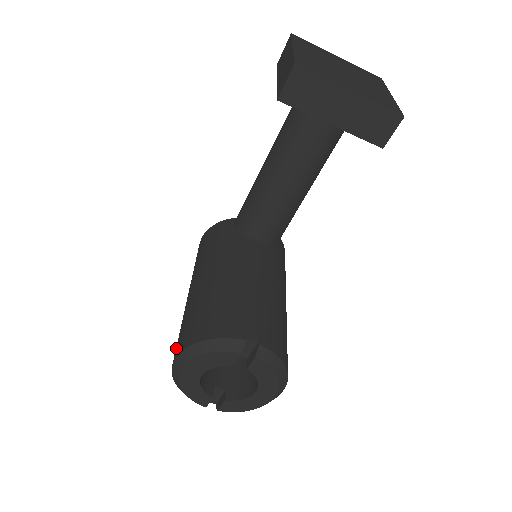
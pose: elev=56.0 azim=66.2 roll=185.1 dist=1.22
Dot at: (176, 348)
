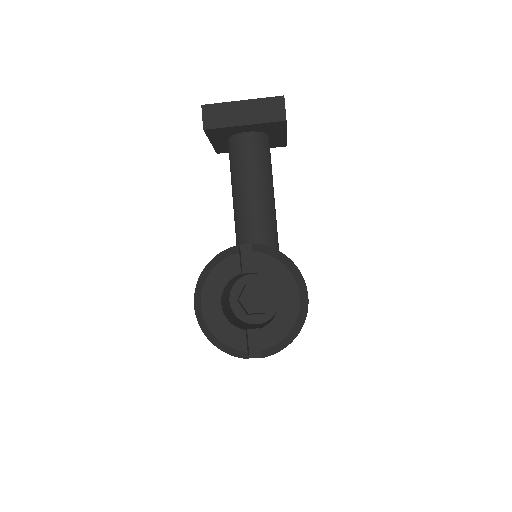
Dot at: occluded
